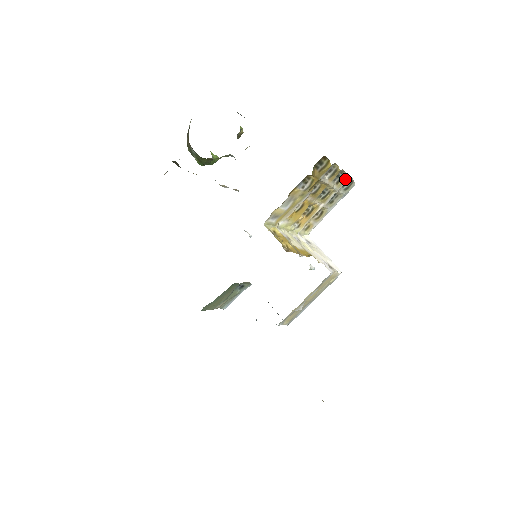
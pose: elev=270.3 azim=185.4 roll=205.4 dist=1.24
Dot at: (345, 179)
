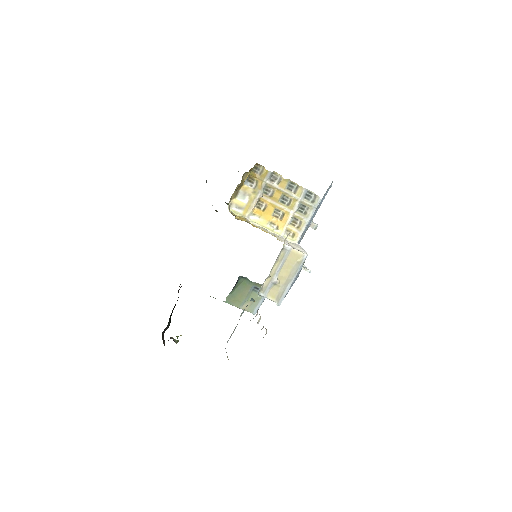
Dot at: (302, 190)
